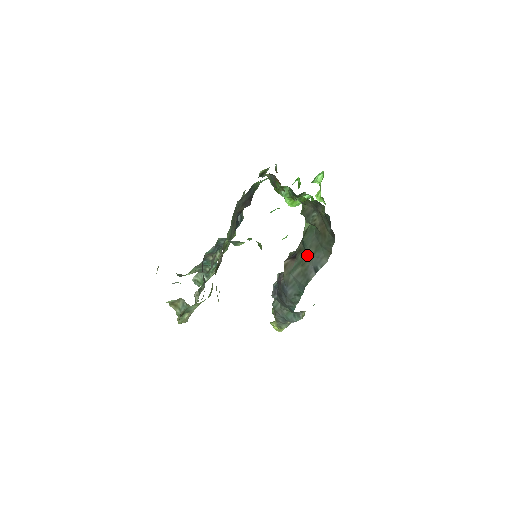
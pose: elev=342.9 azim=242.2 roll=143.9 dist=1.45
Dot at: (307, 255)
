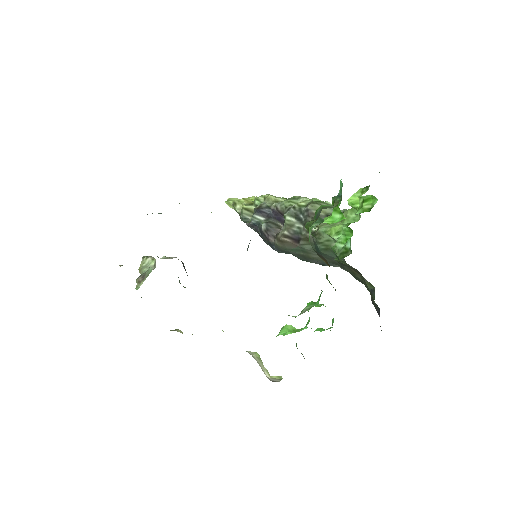
Dot at: (318, 256)
